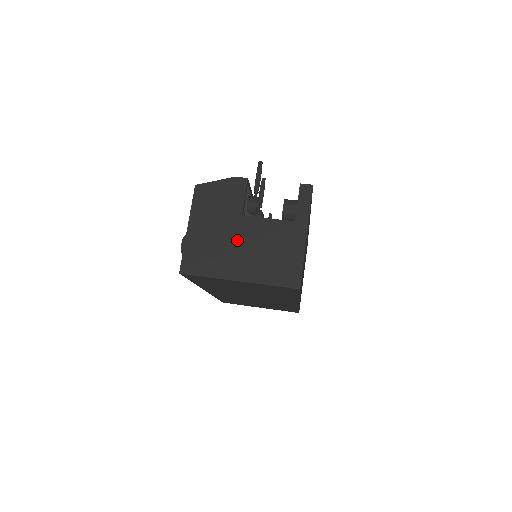
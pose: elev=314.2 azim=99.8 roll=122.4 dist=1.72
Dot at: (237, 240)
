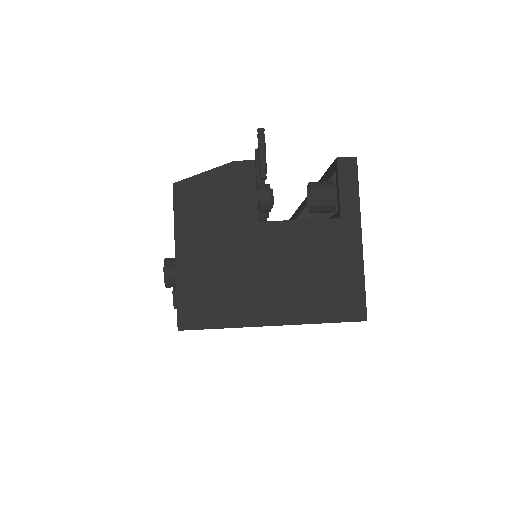
Dot at: (258, 262)
